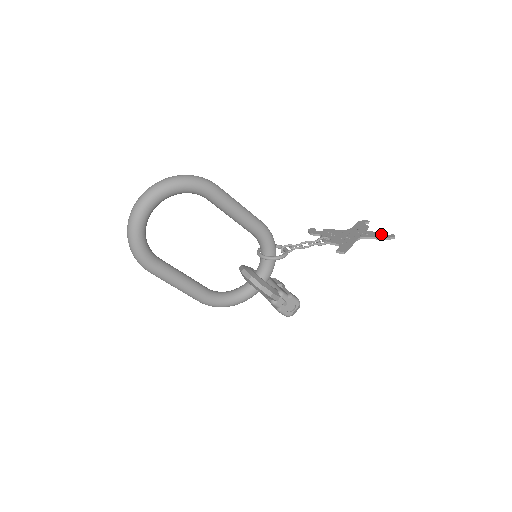
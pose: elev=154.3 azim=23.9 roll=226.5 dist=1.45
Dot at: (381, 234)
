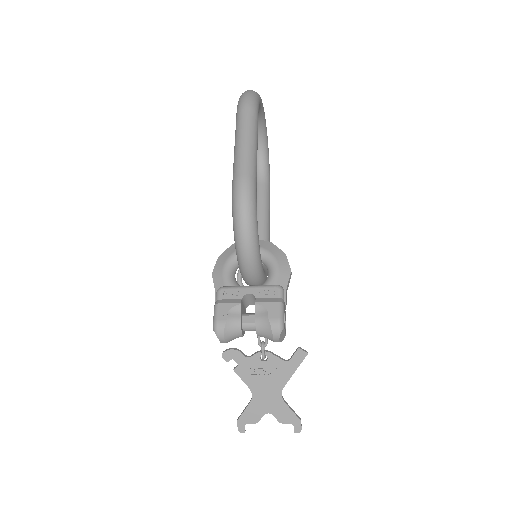
Dot at: (288, 418)
